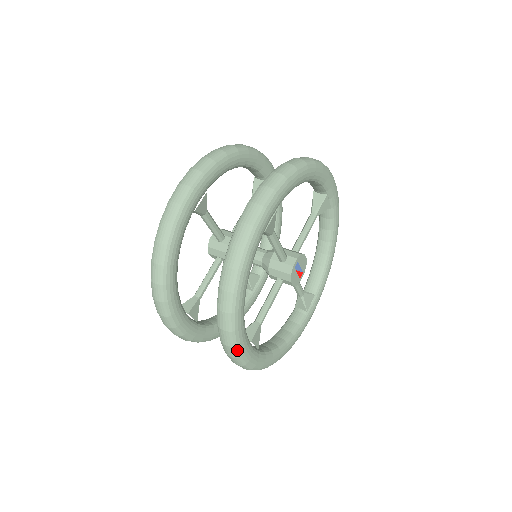
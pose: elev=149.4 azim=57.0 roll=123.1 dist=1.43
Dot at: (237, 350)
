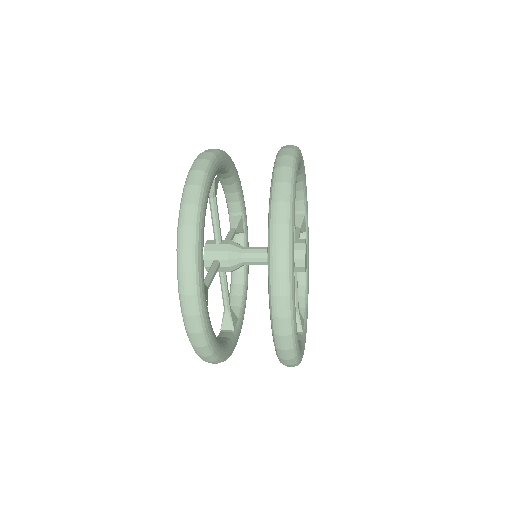
Dot at: (290, 281)
